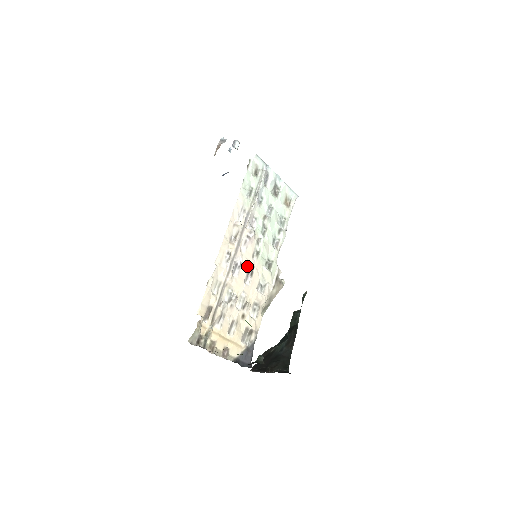
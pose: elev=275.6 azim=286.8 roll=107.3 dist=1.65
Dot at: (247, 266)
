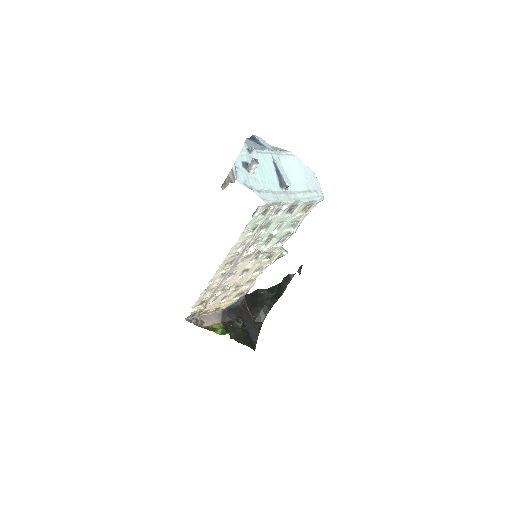
Dot at: (243, 269)
